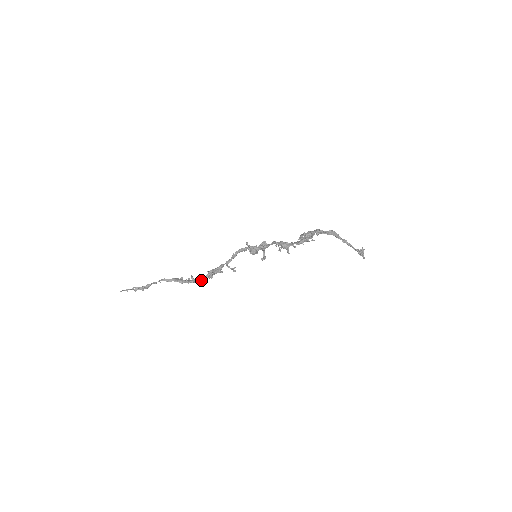
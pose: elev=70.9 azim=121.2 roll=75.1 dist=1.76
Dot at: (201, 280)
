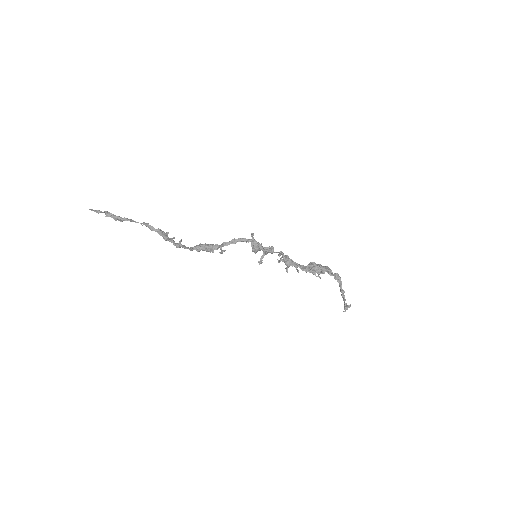
Dot at: (187, 248)
